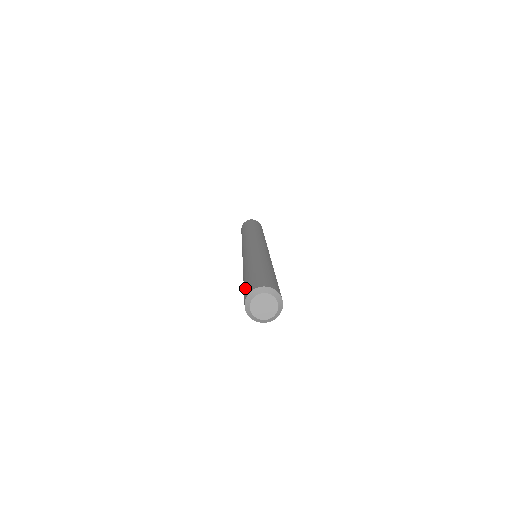
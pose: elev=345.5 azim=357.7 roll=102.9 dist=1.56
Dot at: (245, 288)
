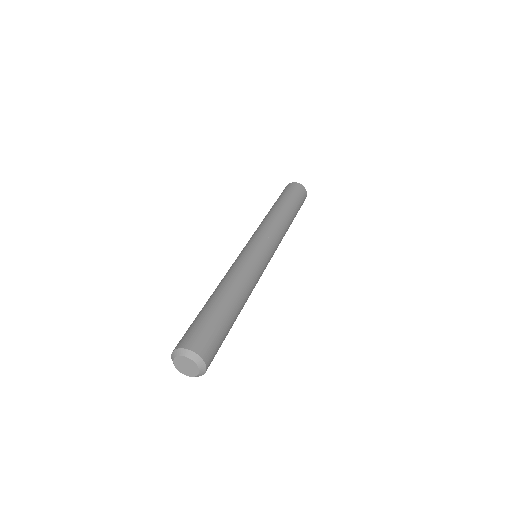
Dot at: occluded
